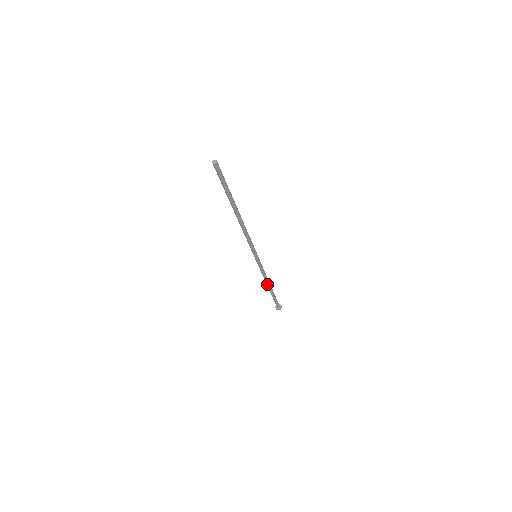
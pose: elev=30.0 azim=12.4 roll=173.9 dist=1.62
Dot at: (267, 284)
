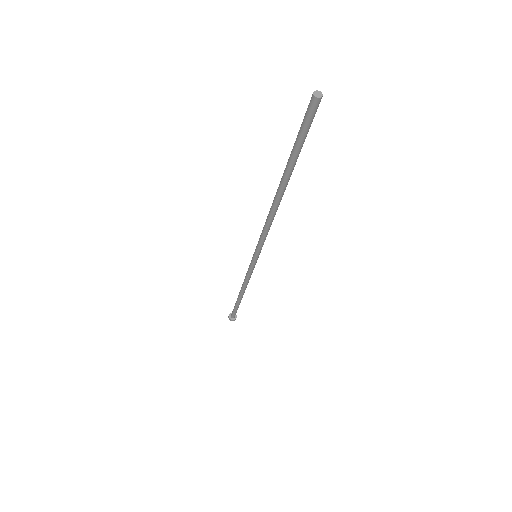
Dot at: (241, 291)
